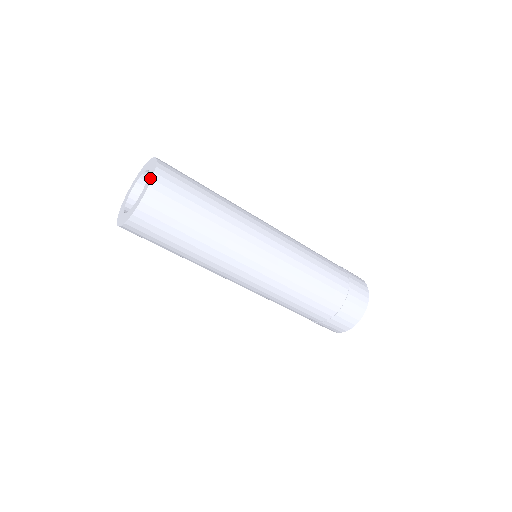
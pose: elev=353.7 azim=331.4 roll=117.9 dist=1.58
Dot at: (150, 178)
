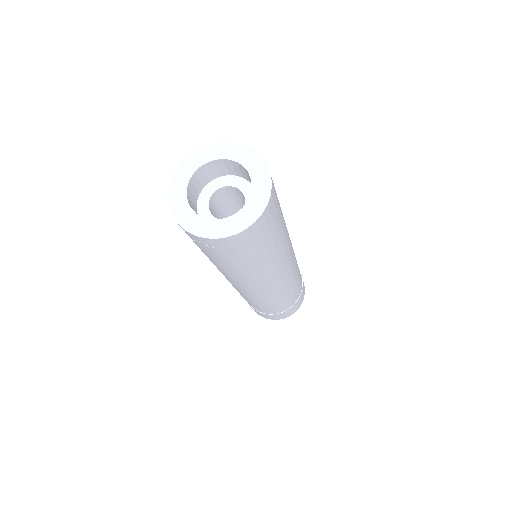
Dot at: (260, 165)
